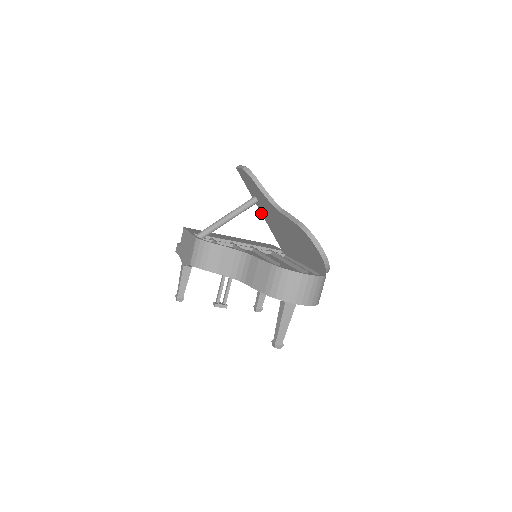
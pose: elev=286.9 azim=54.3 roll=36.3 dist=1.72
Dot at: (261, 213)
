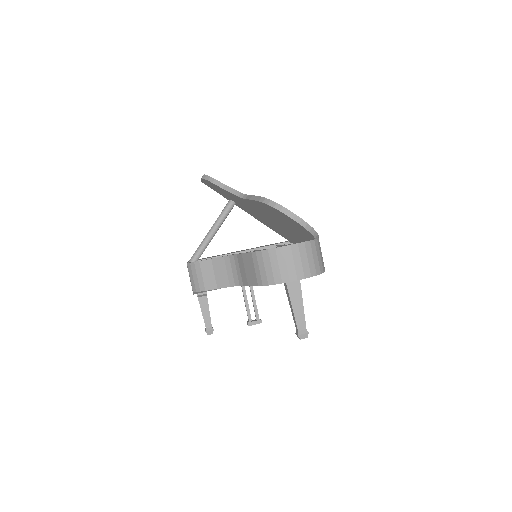
Dot at: occluded
